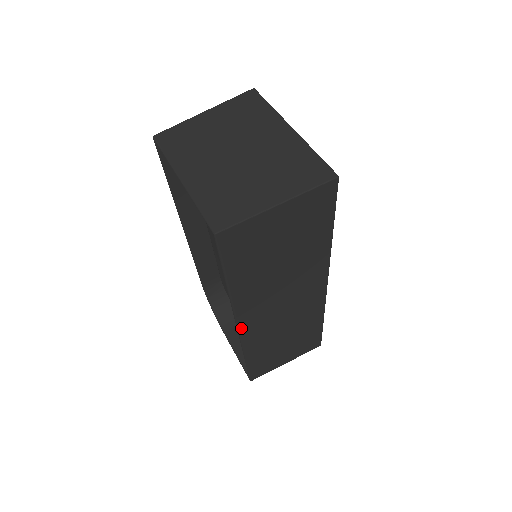
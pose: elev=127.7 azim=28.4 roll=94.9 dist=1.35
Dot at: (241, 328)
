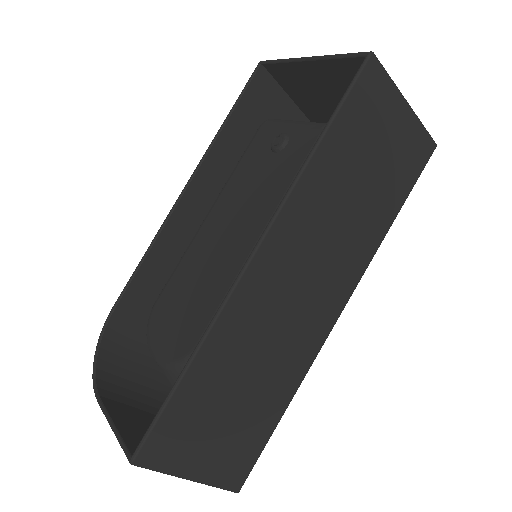
Dot at: (255, 259)
